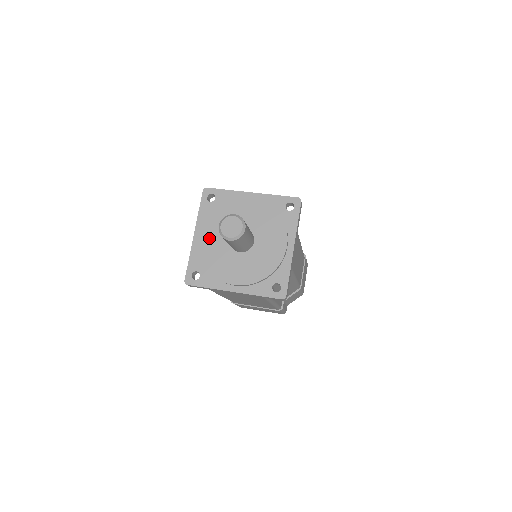
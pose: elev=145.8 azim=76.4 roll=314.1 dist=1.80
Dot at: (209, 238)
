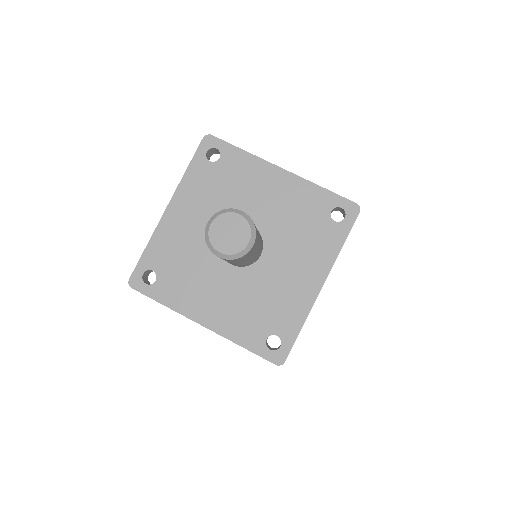
Dot at: (189, 223)
